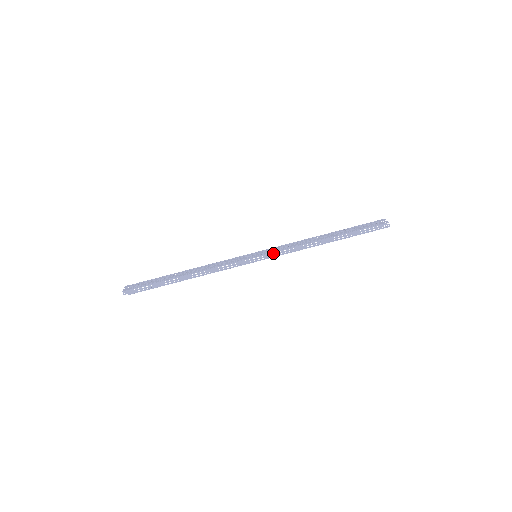
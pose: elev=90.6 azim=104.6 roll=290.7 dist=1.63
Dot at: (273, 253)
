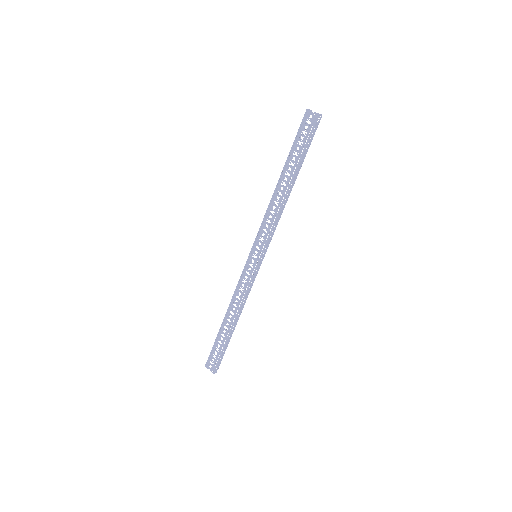
Dot at: (267, 243)
